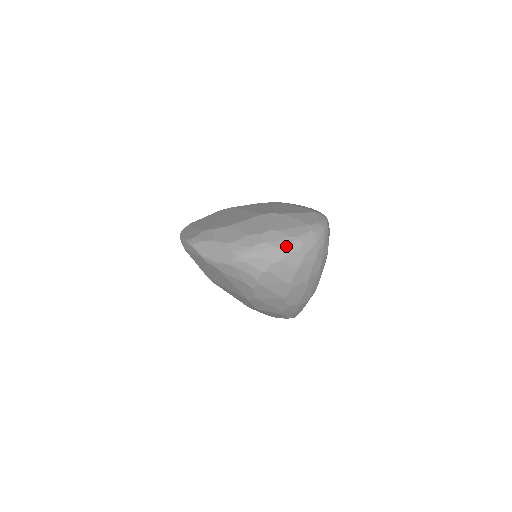
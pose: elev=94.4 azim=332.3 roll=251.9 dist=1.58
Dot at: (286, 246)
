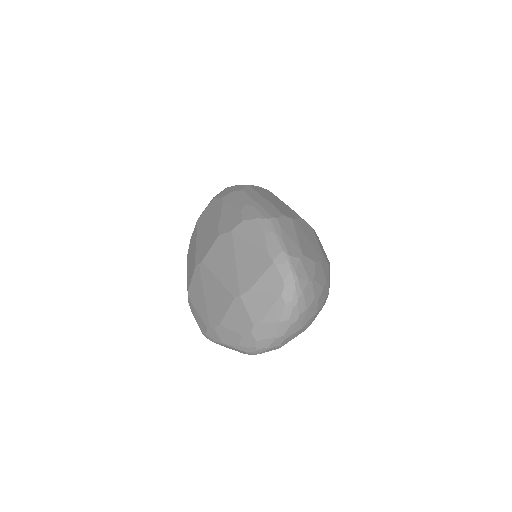
Dot at: (278, 333)
